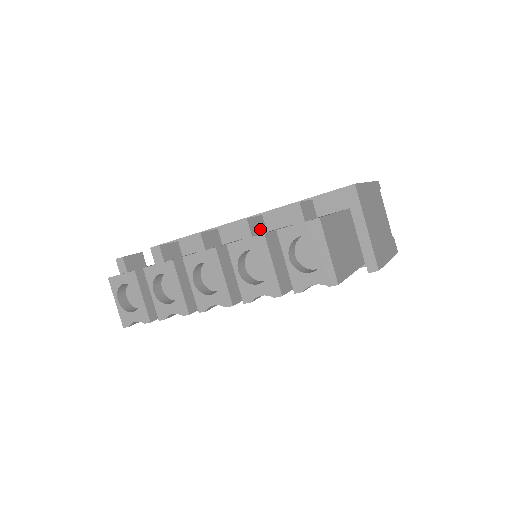
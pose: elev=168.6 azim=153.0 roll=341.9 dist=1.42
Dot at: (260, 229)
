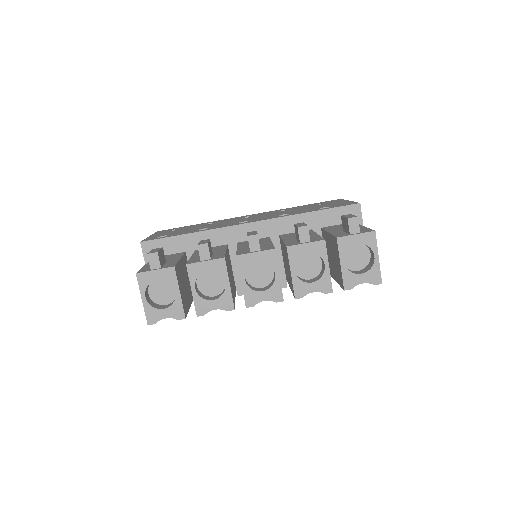
Dot at: occluded
